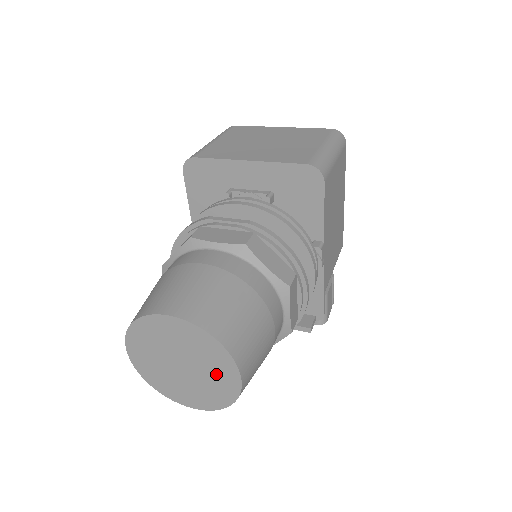
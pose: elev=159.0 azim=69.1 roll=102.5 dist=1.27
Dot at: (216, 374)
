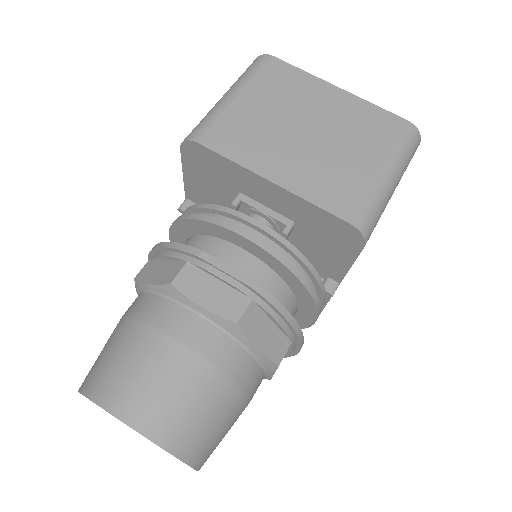
Dot at: occluded
